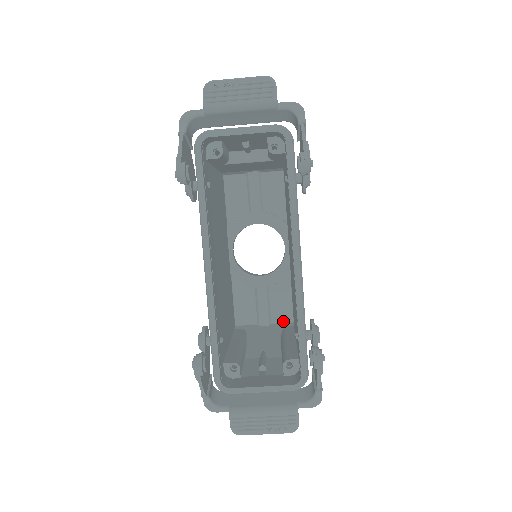
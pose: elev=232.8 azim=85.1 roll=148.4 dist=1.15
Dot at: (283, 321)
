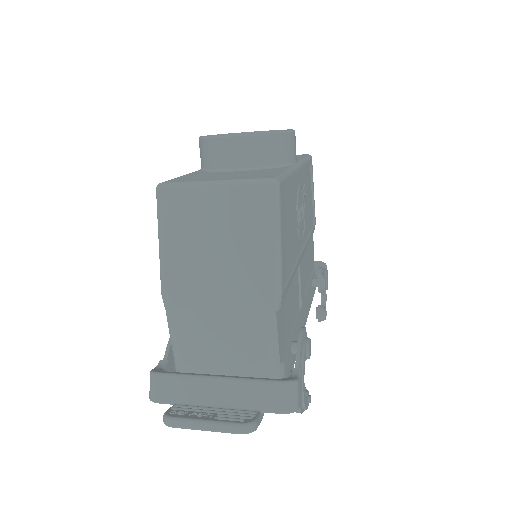
Dot at: occluded
